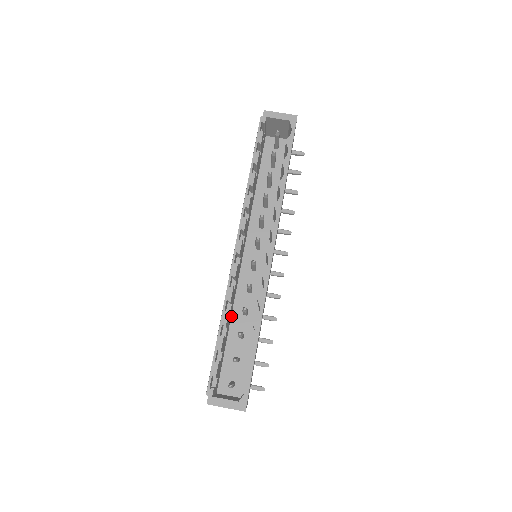
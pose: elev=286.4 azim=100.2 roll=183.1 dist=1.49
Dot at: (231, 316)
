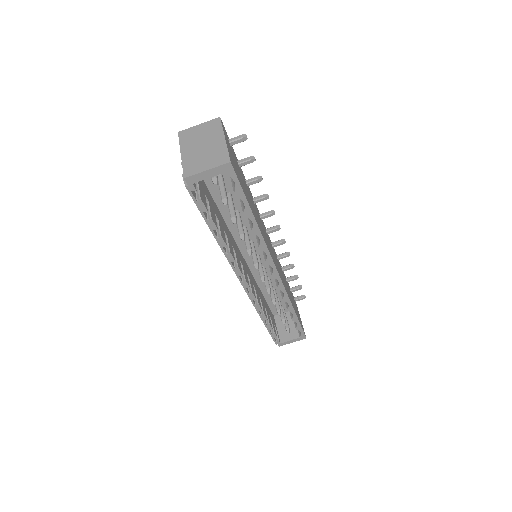
Dot at: (258, 285)
